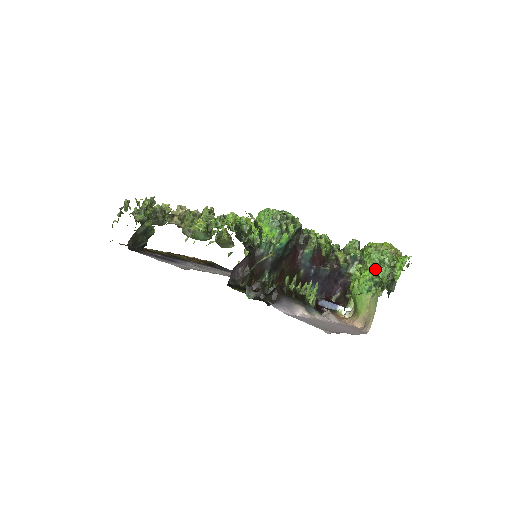
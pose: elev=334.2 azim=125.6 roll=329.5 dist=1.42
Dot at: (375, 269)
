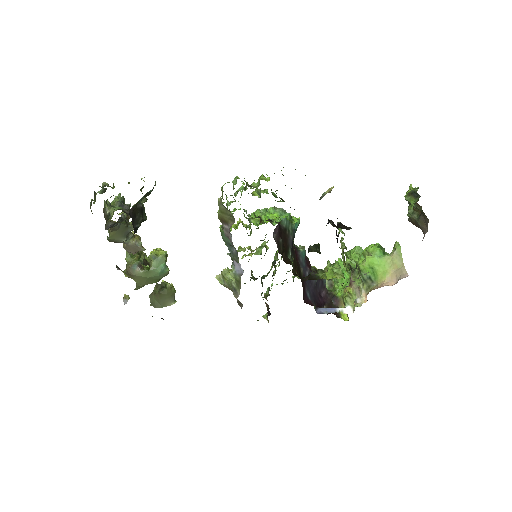
Dot at: occluded
